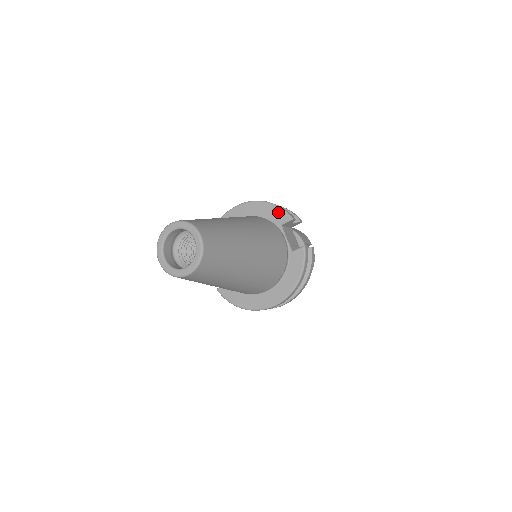
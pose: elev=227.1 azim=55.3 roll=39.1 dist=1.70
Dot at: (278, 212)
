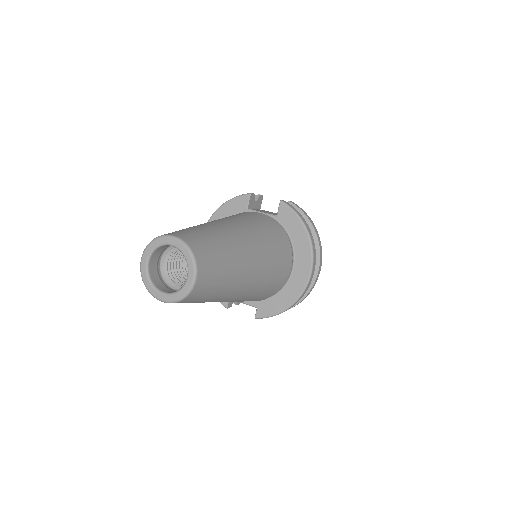
Dot at: (235, 203)
